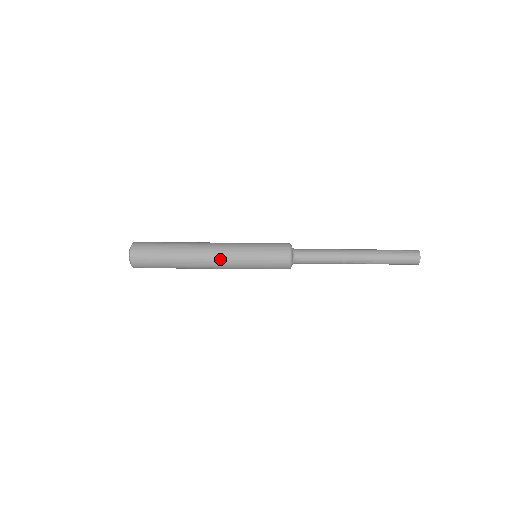
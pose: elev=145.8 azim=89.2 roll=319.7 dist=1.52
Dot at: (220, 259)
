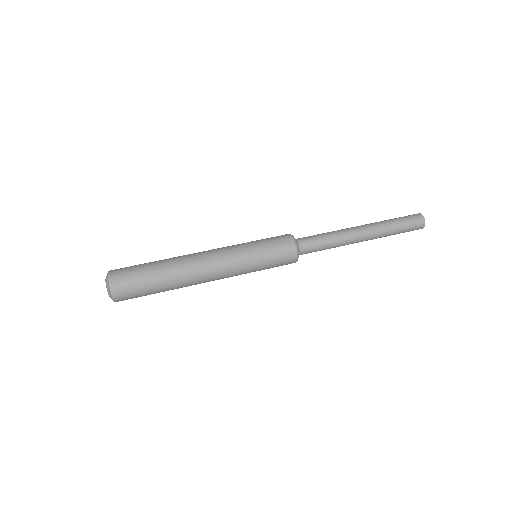
Dot at: (217, 258)
